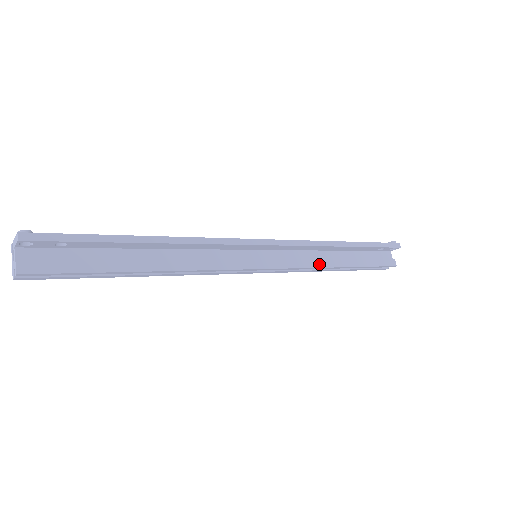
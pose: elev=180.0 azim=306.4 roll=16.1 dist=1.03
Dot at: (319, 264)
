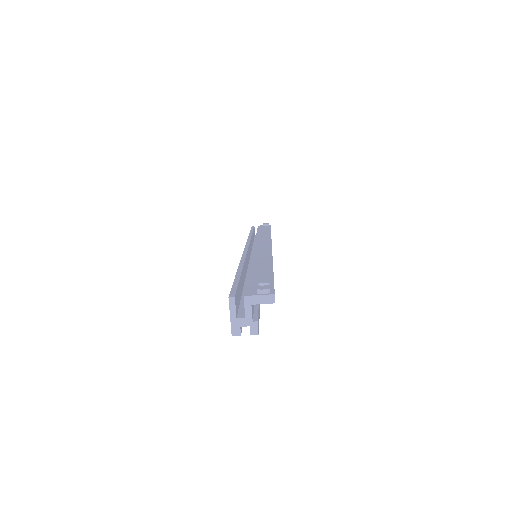
Dot at: occluded
